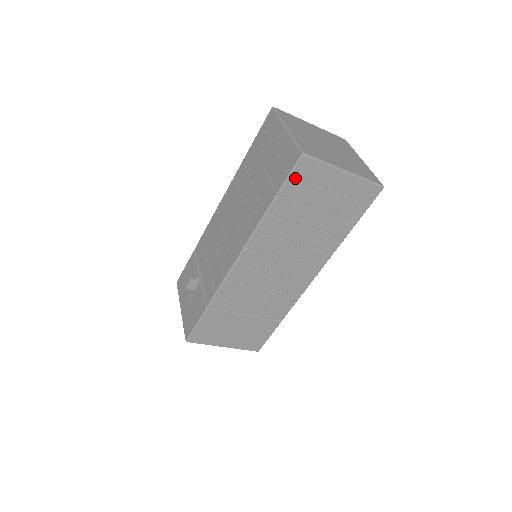
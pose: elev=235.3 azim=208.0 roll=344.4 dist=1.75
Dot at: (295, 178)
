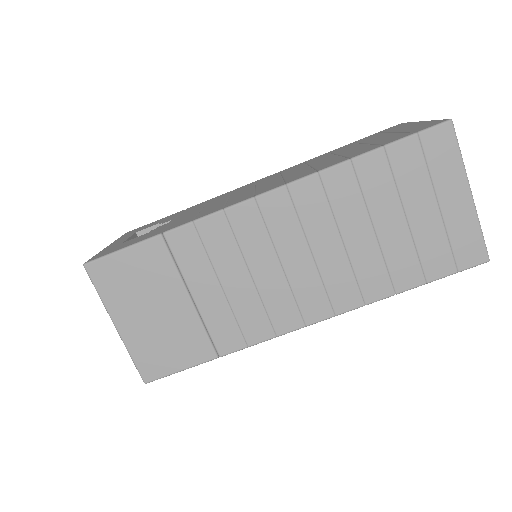
Dot at: (418, 144)
